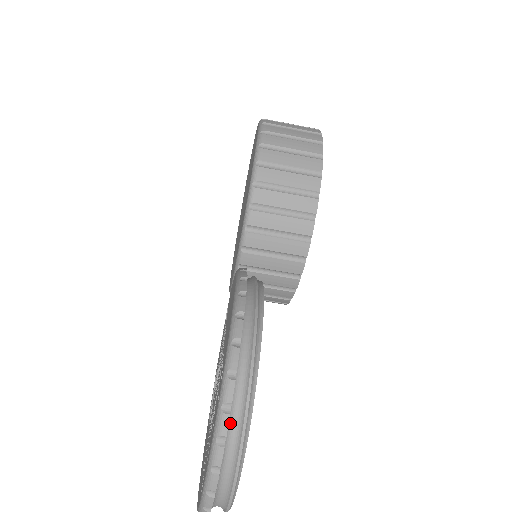
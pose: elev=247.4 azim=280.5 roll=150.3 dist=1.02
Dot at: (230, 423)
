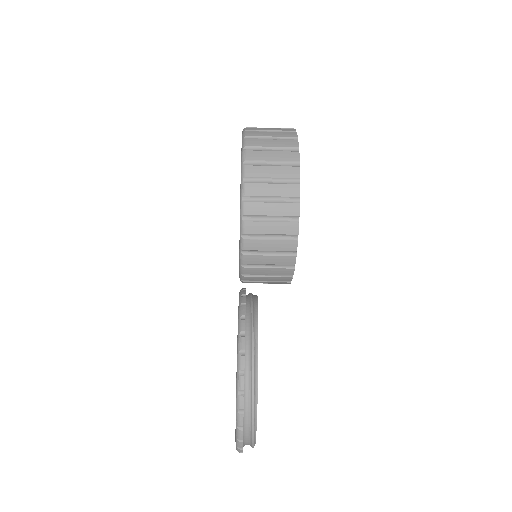
Dot at: (244, 429)
